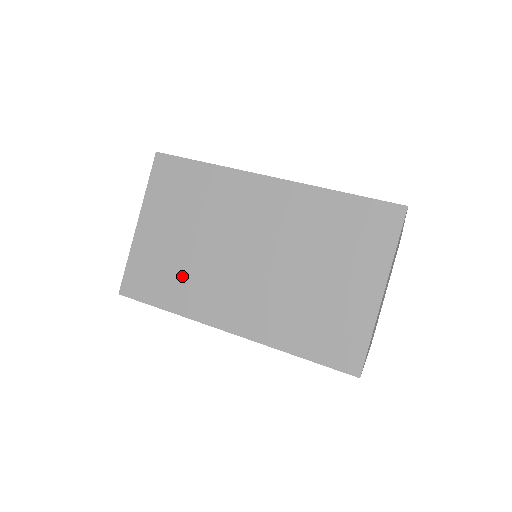
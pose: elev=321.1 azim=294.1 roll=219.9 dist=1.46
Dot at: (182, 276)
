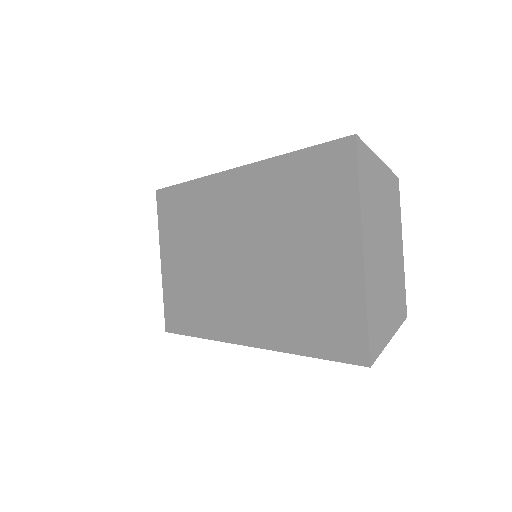
Dot at: (198, 299)
